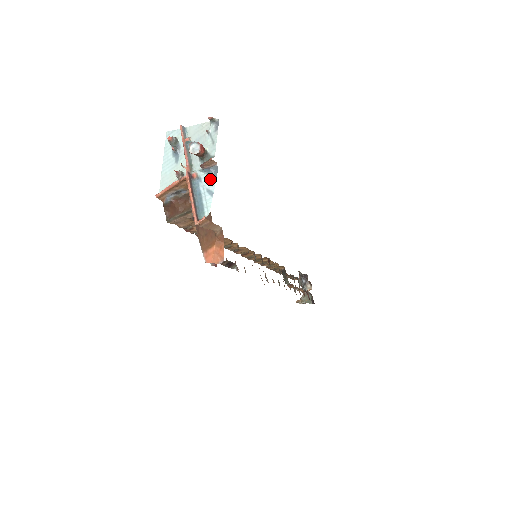
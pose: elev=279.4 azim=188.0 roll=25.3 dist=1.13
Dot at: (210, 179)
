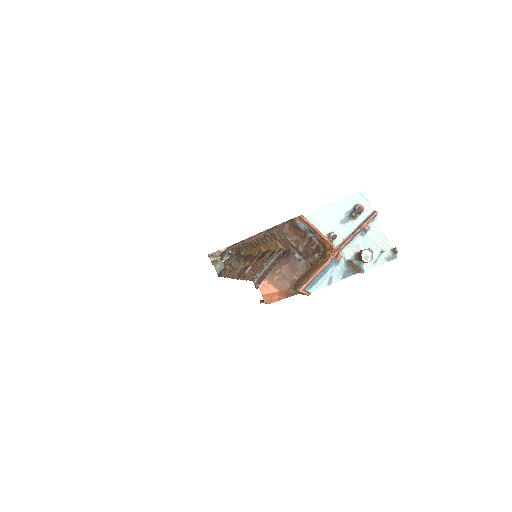
Dot at: (341, 273)
